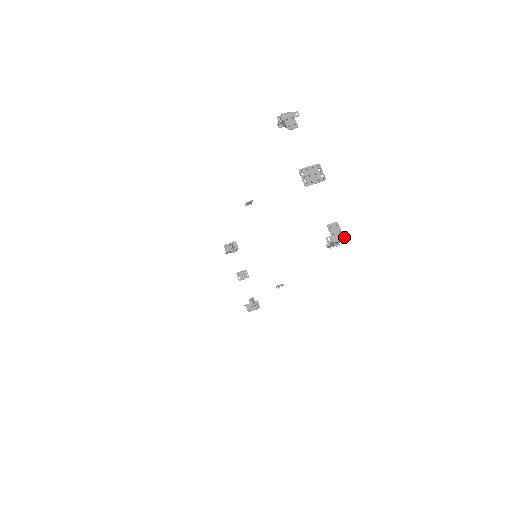
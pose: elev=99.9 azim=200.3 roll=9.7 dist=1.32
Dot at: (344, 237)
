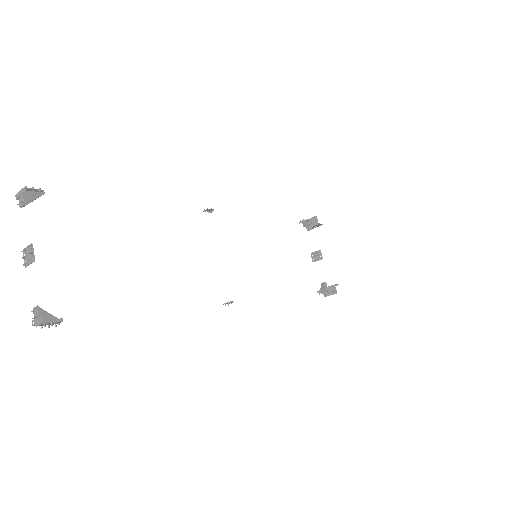
Dot at: (40, 322)
